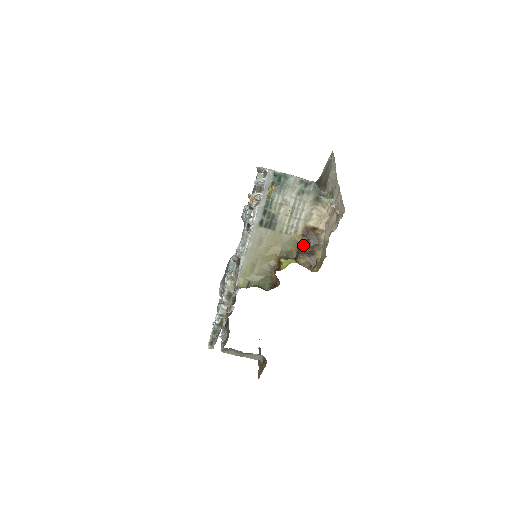
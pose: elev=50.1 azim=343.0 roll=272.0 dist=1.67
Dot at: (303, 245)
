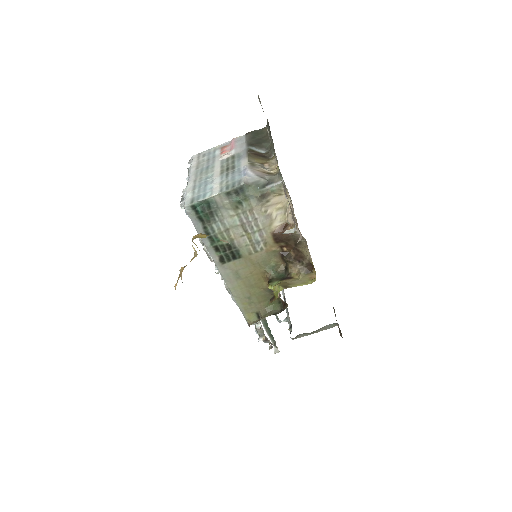
Dot at: (285, 250)
